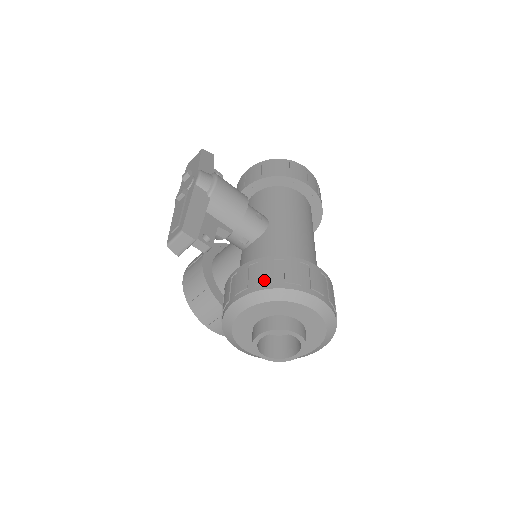
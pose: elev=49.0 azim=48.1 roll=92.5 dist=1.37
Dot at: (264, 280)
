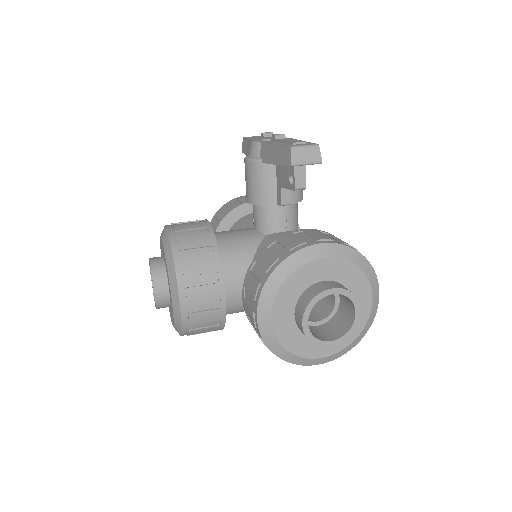
Dot at: occluded
